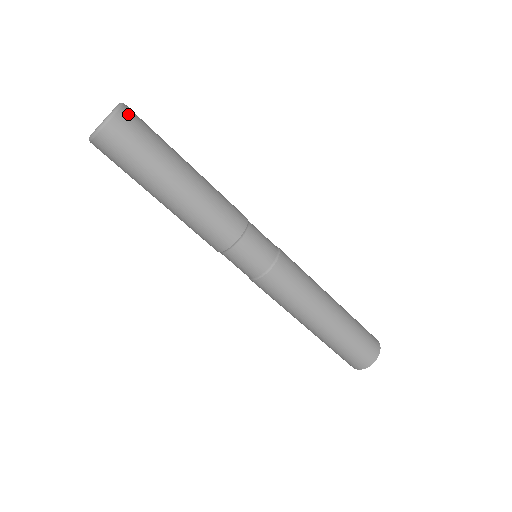
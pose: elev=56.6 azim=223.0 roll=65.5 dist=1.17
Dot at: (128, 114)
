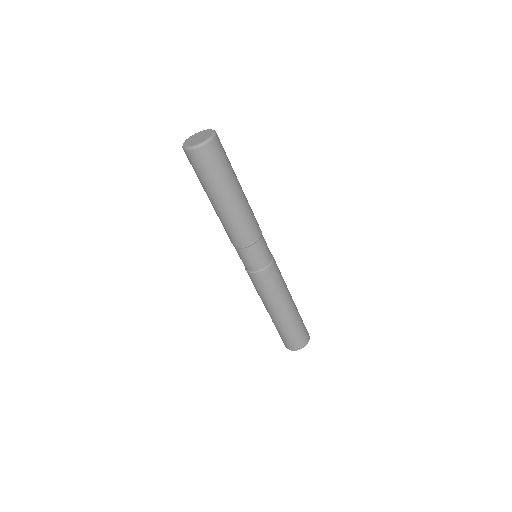
Dot at: (219, 140)
